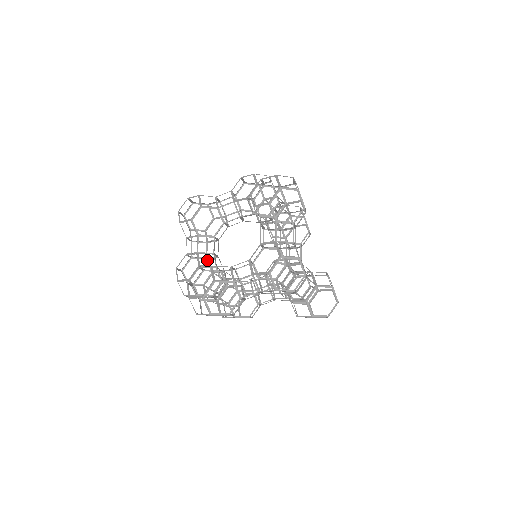
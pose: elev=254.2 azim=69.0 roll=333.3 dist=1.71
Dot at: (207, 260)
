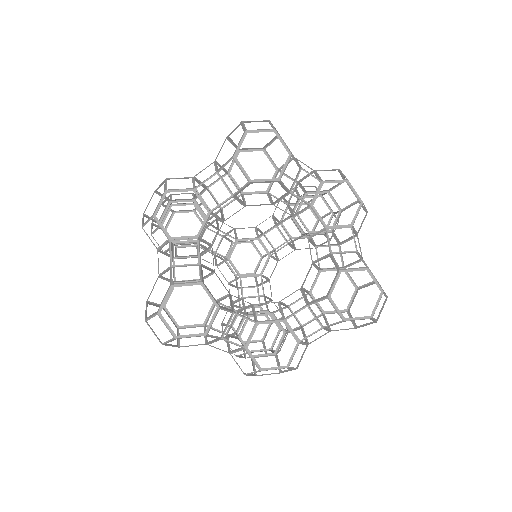
Dot at: (205, 189)
